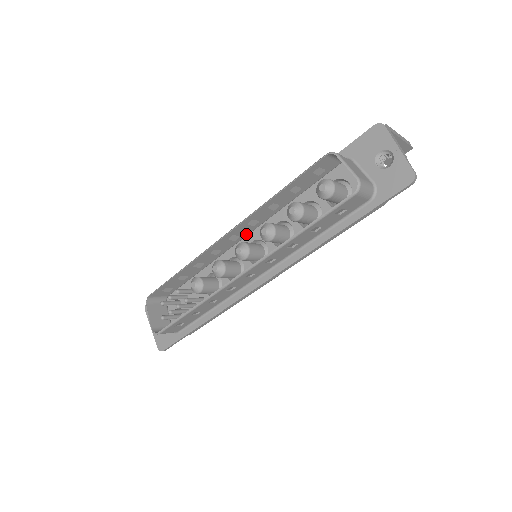
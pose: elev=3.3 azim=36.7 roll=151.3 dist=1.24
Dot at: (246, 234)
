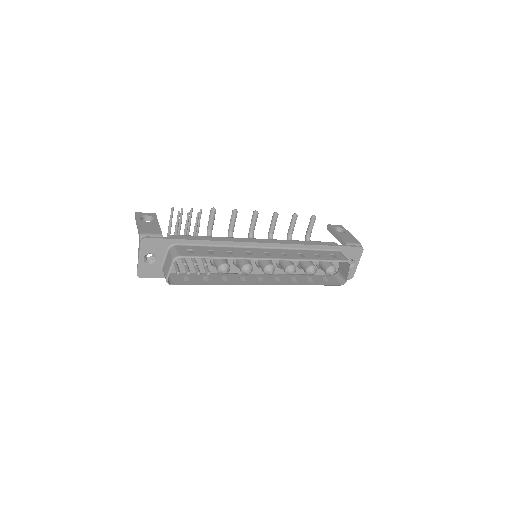
Dot at: (269, 250)
